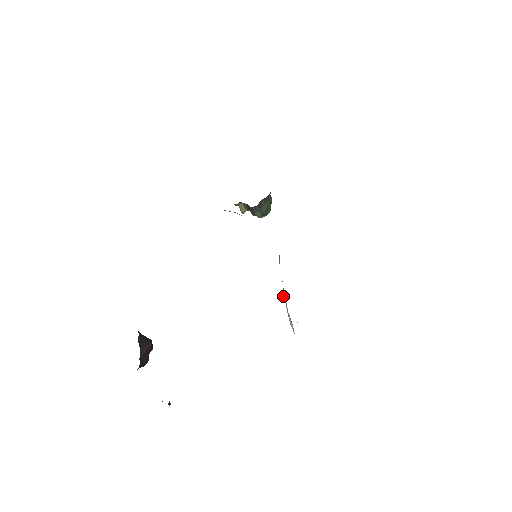
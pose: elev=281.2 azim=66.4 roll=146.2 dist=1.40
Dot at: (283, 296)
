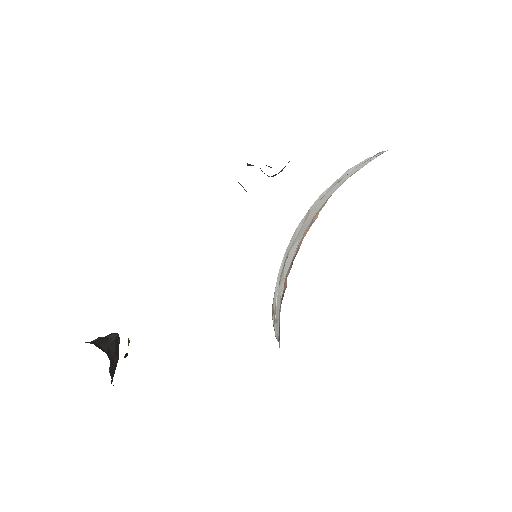
Dot at: occluded
